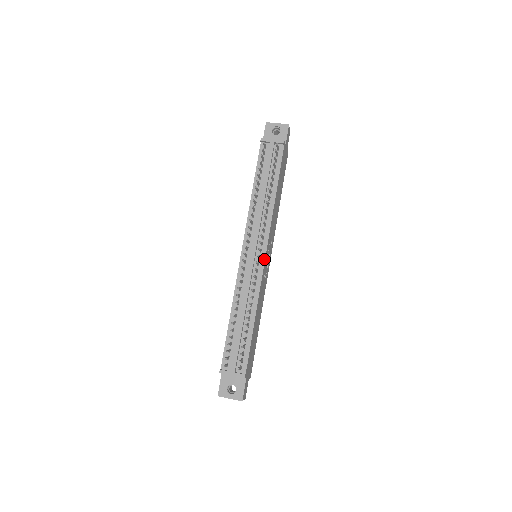
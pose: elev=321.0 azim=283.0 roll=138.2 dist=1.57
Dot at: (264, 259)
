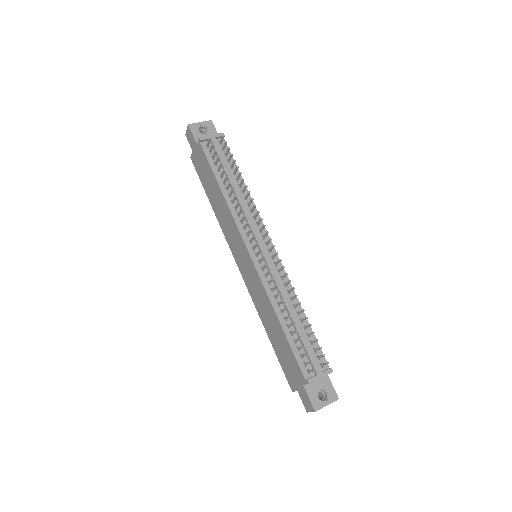
Dot at: (274, 250)
